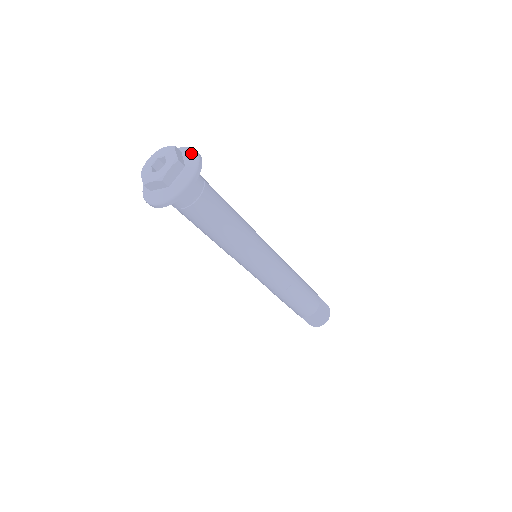
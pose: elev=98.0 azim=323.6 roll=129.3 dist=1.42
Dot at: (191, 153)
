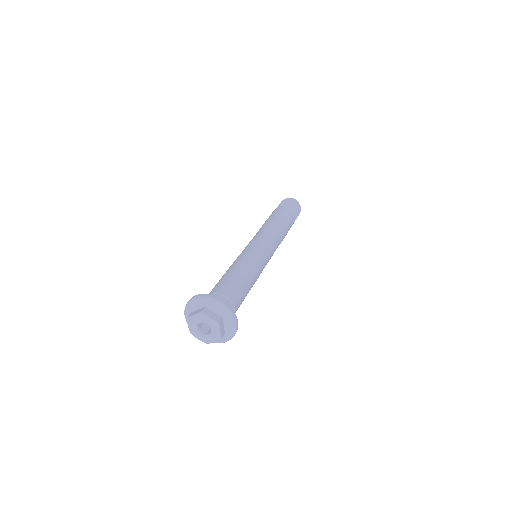
Dot at: (214, 304)
